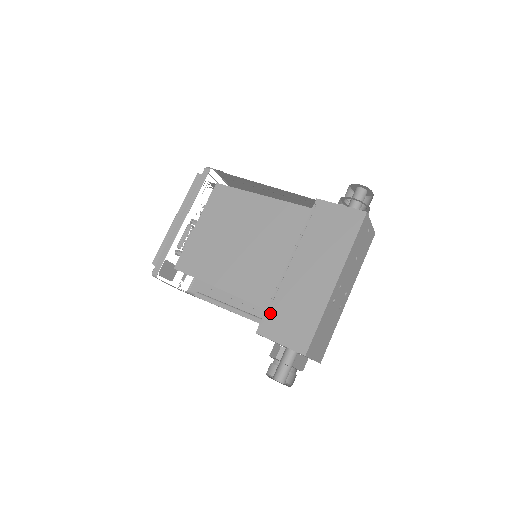
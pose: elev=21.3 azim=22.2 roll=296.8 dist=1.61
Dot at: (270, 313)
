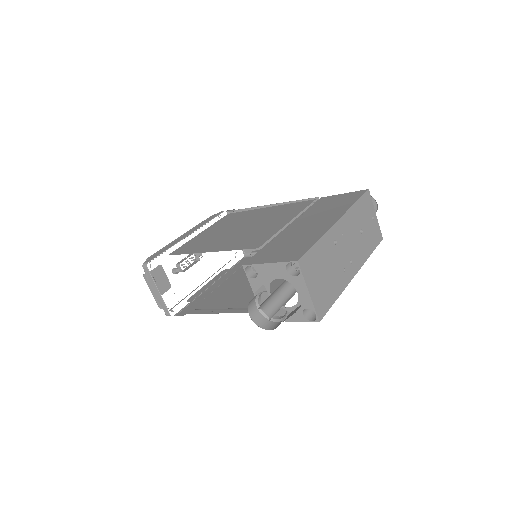
Dot at: (262, 251)
